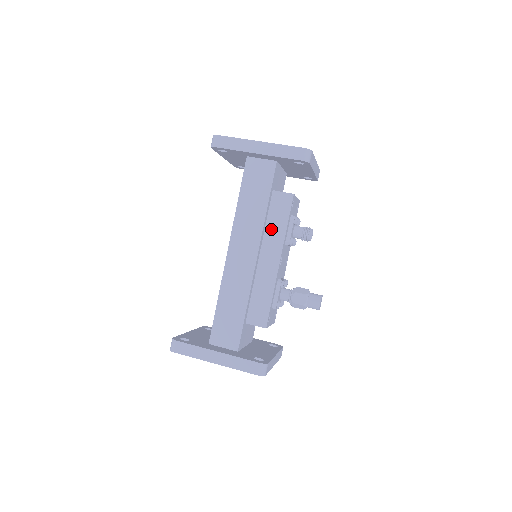
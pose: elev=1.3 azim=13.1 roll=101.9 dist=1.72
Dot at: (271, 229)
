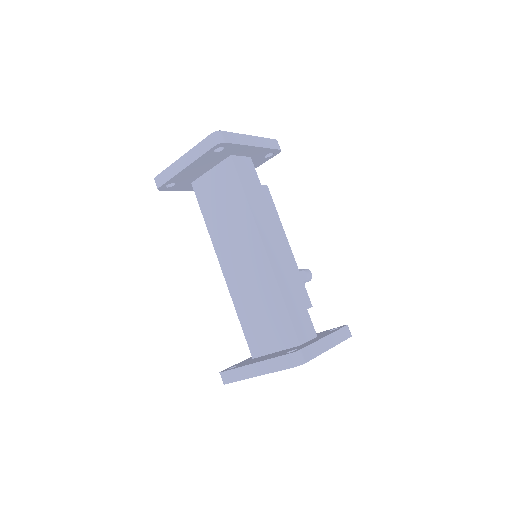
Dot at: occluded
